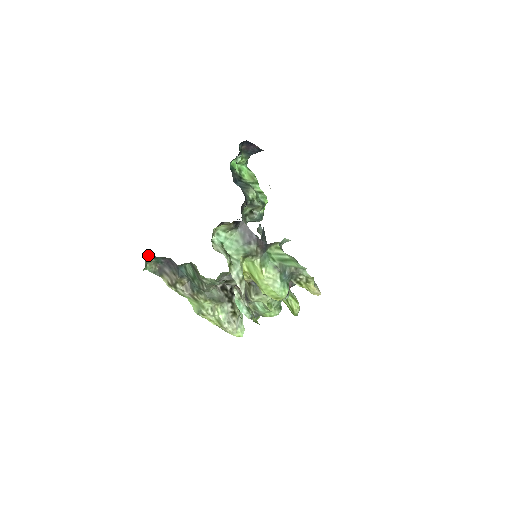
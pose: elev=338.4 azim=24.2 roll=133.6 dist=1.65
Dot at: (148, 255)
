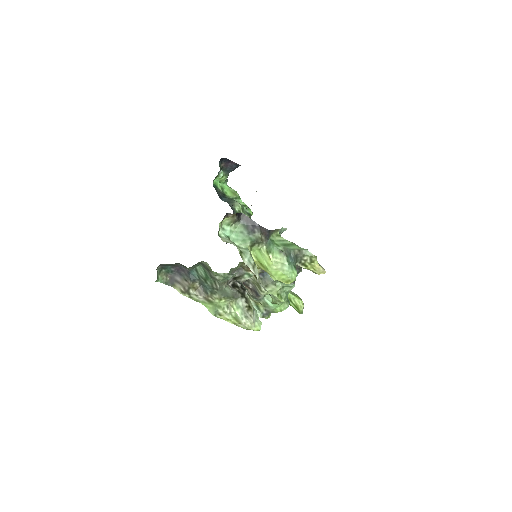
Dot at: (159, 265)
